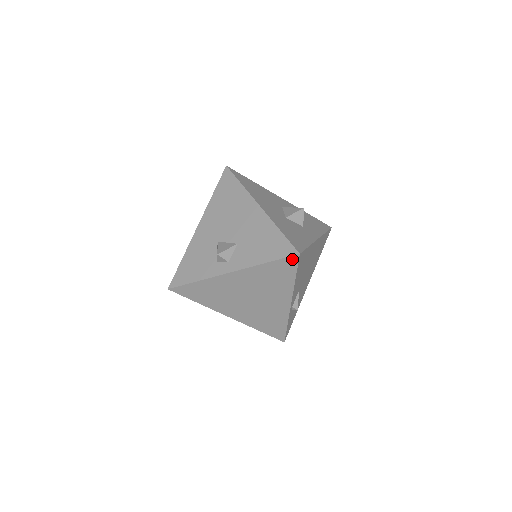
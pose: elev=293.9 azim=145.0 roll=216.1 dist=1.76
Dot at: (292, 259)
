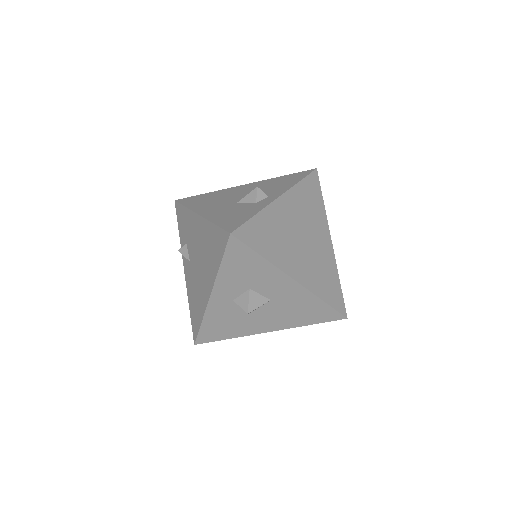
Dot at: (314, 175)
